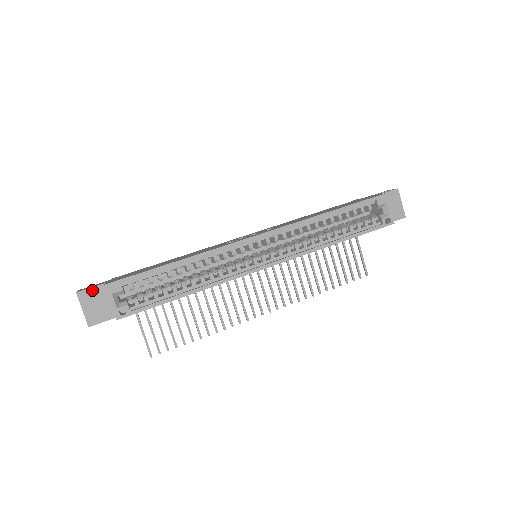
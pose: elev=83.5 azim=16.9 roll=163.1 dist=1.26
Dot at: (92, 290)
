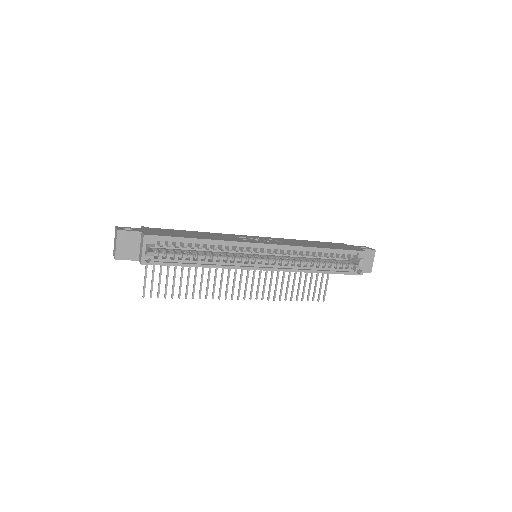
Dot at: (130, 233)
